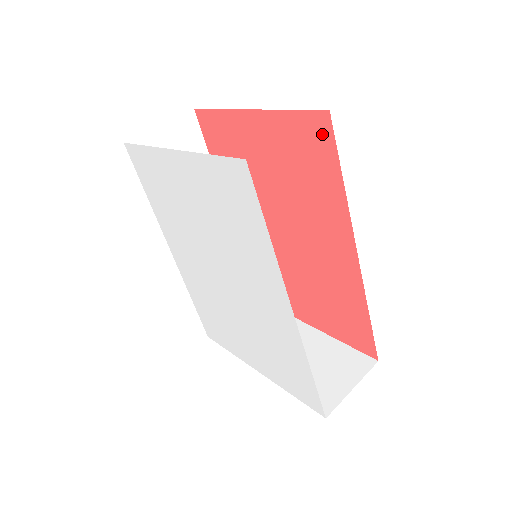
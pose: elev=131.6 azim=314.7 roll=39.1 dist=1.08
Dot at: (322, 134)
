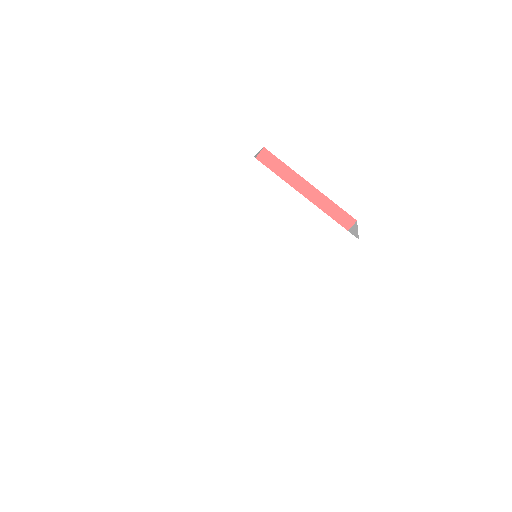
Dot at: (343, 225)
